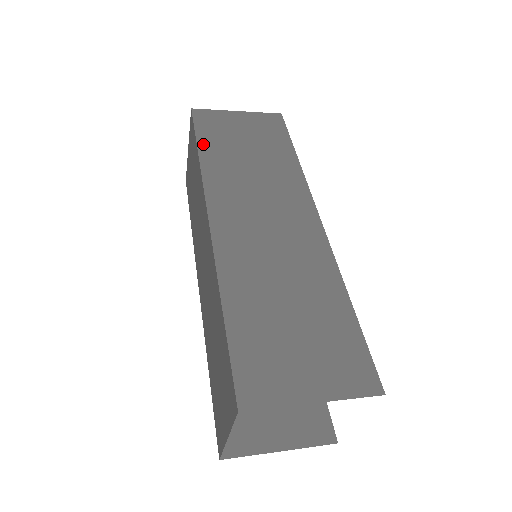
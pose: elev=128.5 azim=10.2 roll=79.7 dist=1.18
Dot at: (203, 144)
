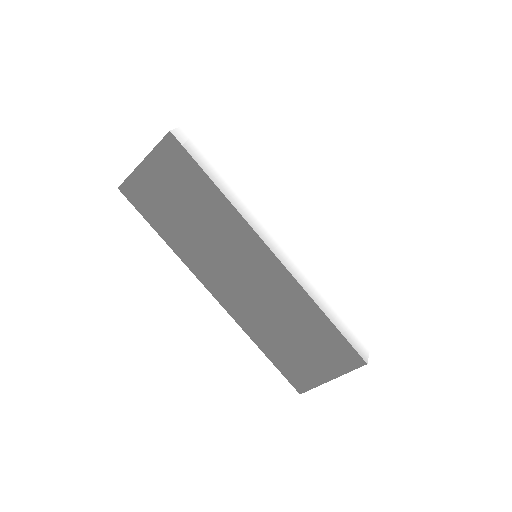
Dot at: (157, 227)
